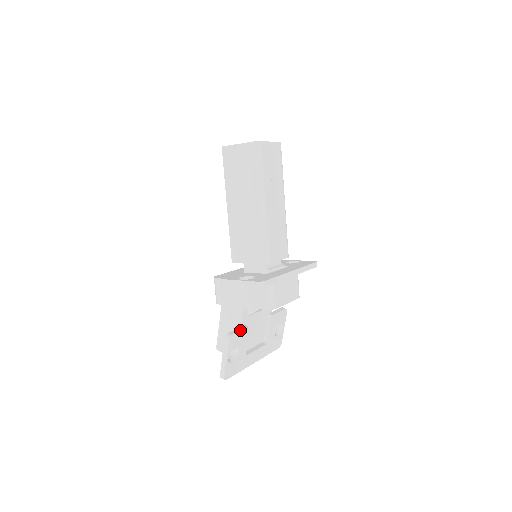
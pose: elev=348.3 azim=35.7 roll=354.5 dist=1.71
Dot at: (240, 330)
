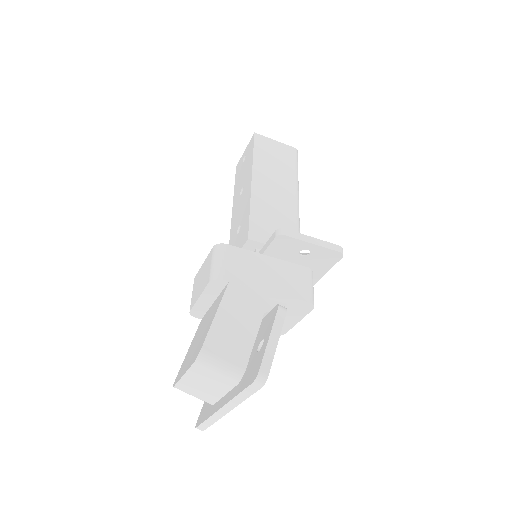
Dot at: occluded
